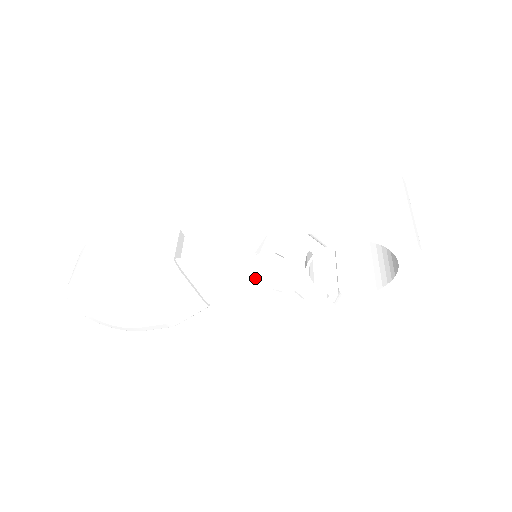
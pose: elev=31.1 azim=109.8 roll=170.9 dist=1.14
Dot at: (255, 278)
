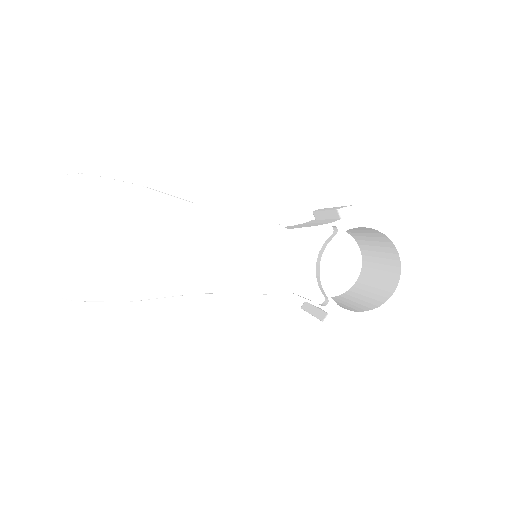
Dot at: (262, 259)
